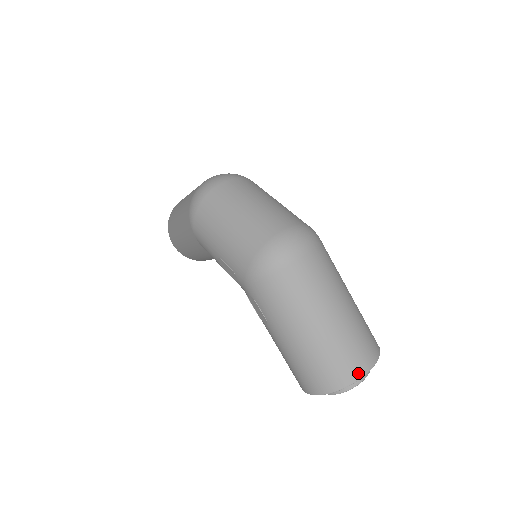
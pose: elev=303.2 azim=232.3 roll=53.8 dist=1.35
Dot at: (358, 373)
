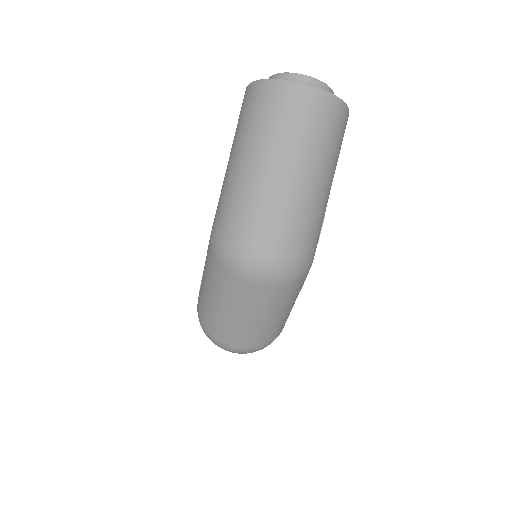
Dot at: occluded
